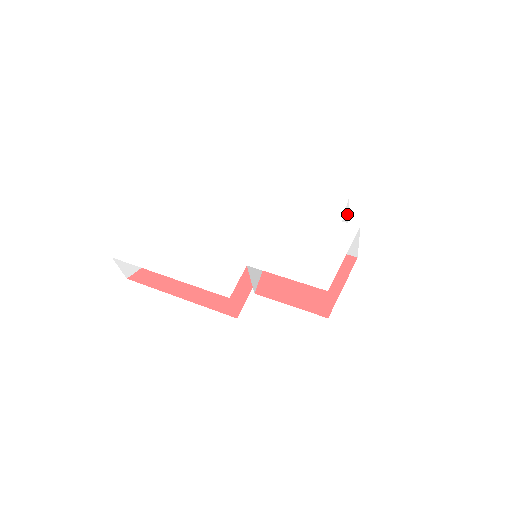
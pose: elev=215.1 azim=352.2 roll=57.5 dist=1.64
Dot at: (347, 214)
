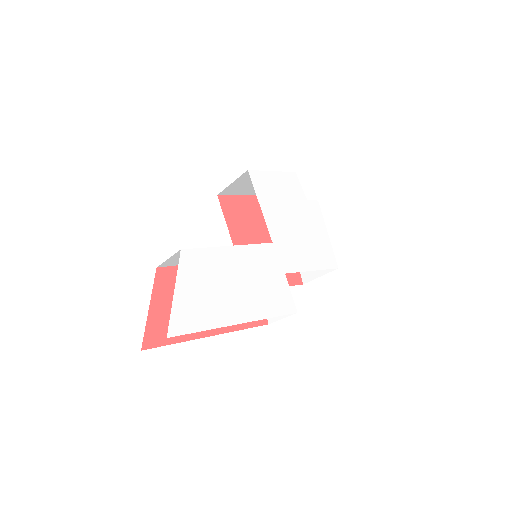
Dot at: occluded
